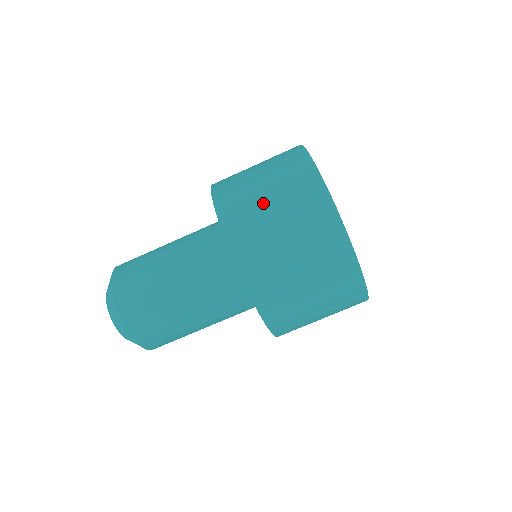
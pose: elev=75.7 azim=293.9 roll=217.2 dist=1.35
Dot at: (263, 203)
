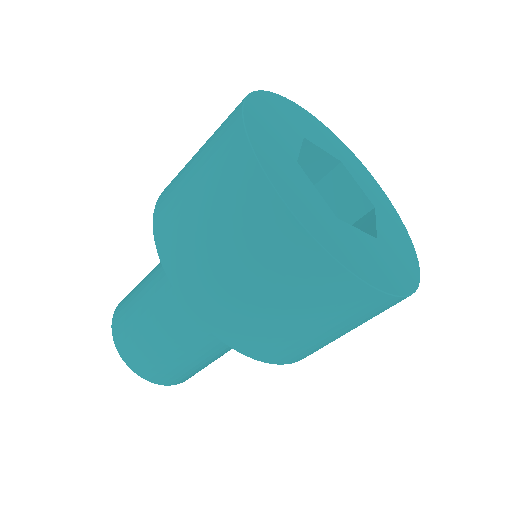
Dot at: (209, 245)
